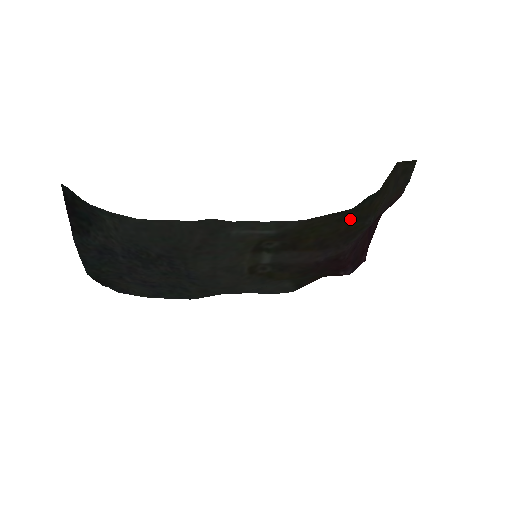
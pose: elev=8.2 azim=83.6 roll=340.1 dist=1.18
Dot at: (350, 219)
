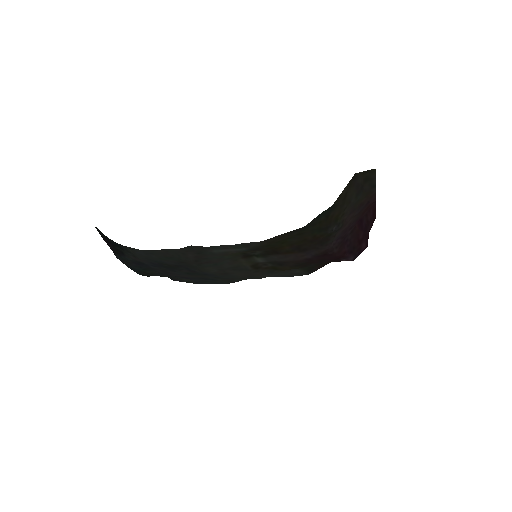
Dot at: (311, 231)
